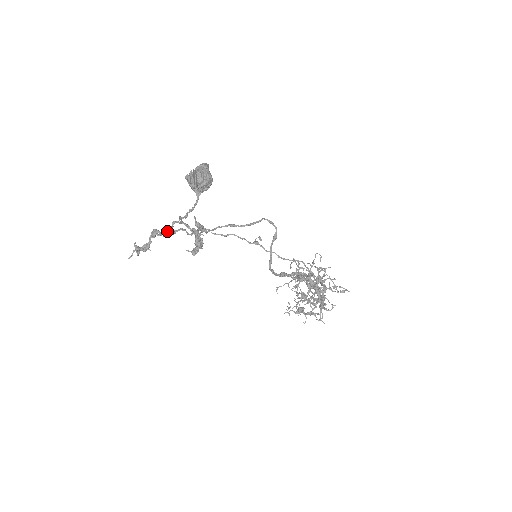
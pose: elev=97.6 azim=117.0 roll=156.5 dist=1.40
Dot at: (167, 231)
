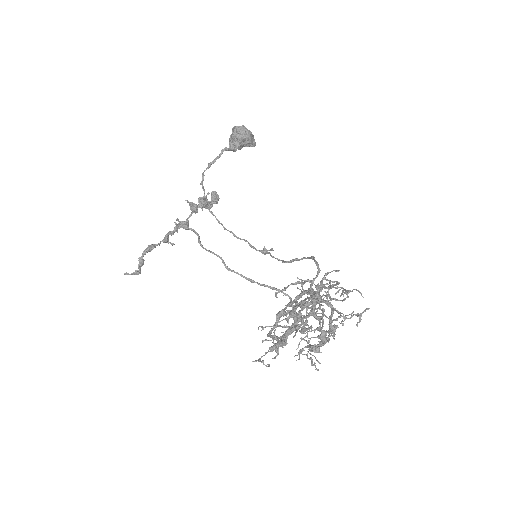
Dot at: (182, 222)
